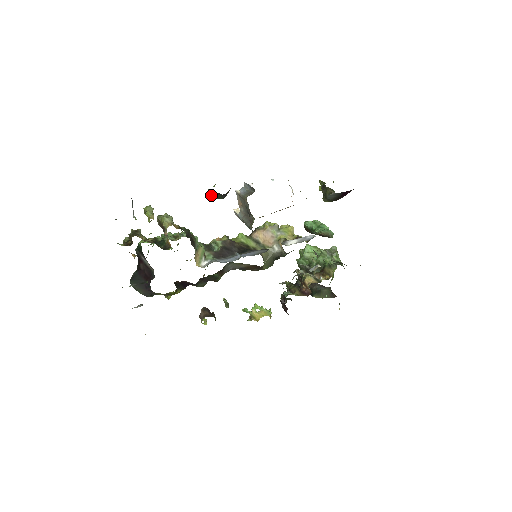
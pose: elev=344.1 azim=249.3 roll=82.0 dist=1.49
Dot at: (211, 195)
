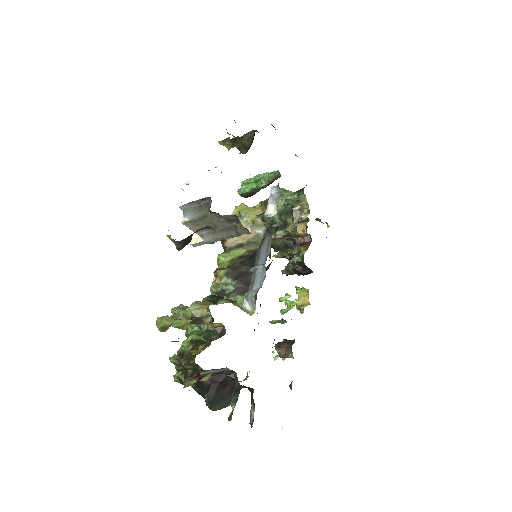
Dot at: (184, 244)
